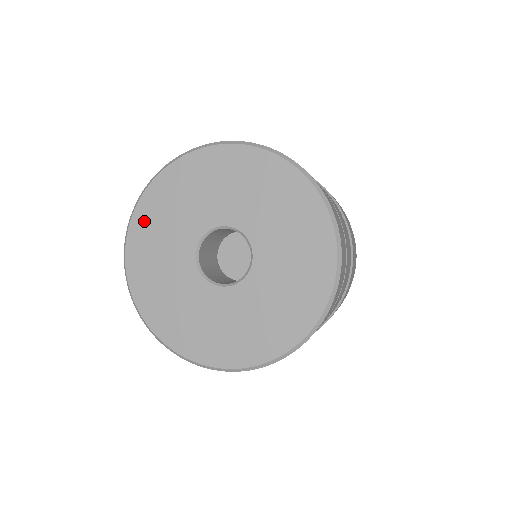
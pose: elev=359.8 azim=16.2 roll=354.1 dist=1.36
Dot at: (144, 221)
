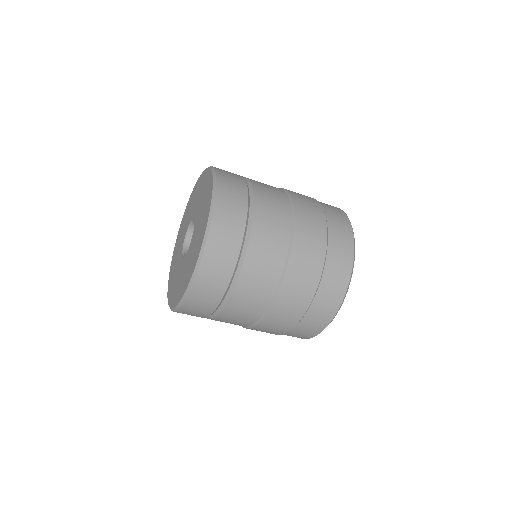
Dot at: occluded
